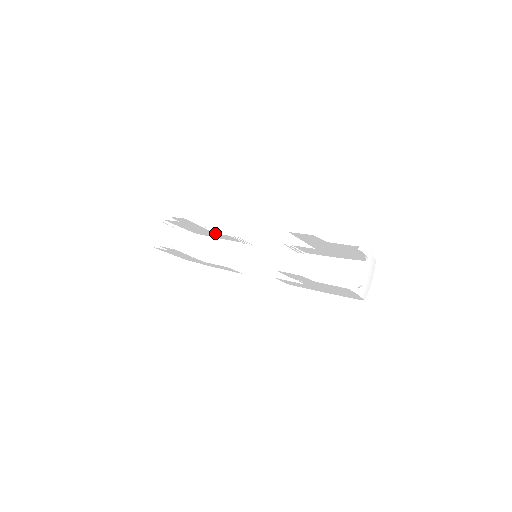
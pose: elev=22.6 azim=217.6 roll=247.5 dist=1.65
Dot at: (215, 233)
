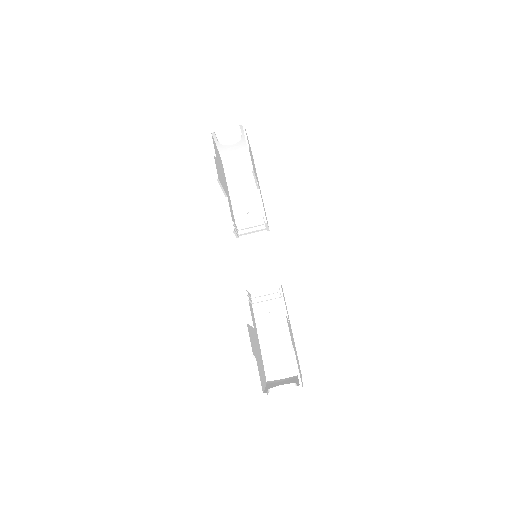
Dot at: (258, 190)
